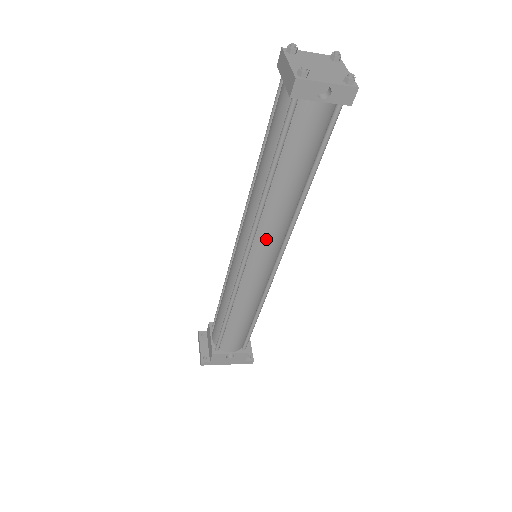
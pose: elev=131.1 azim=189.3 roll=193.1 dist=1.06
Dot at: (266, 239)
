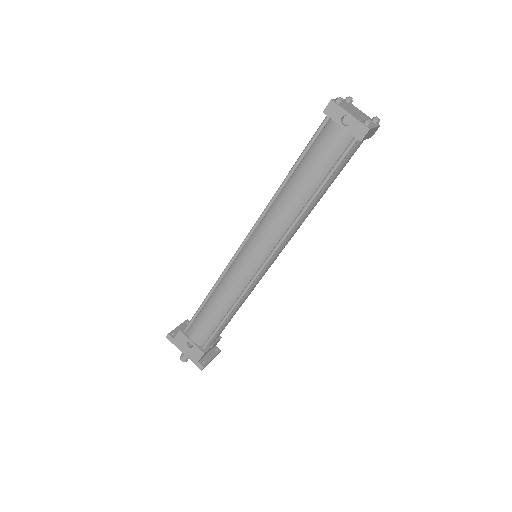
Dot at: (265, 230)
